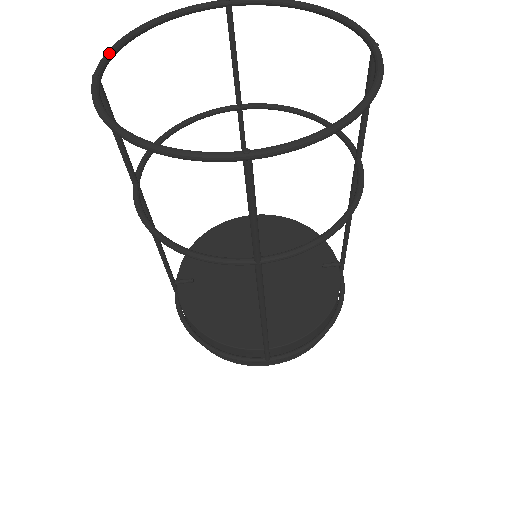
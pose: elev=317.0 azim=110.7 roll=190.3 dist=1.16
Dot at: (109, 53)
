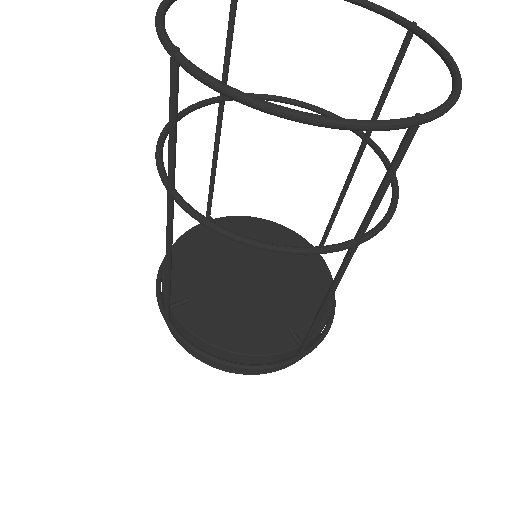
Dot at: (163, 24)
